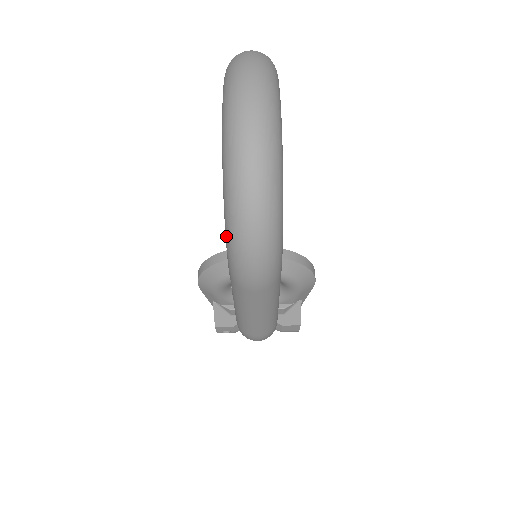
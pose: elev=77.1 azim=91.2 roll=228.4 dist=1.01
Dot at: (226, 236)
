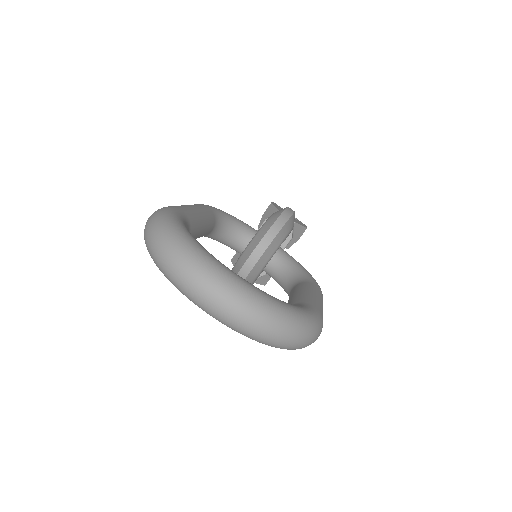
Dot at: occluded
